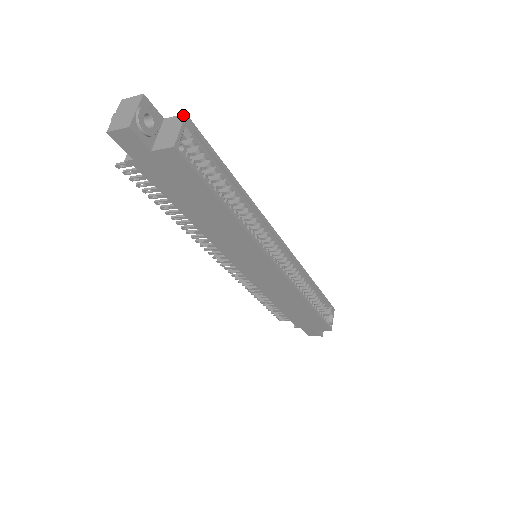
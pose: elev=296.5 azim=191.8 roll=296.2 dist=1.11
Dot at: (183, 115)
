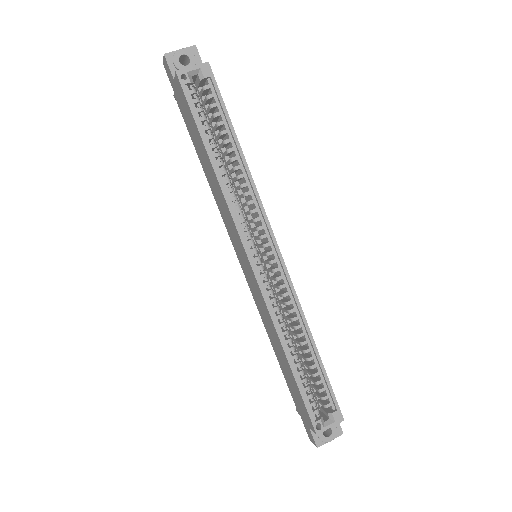
Dot at: (207, 63)
